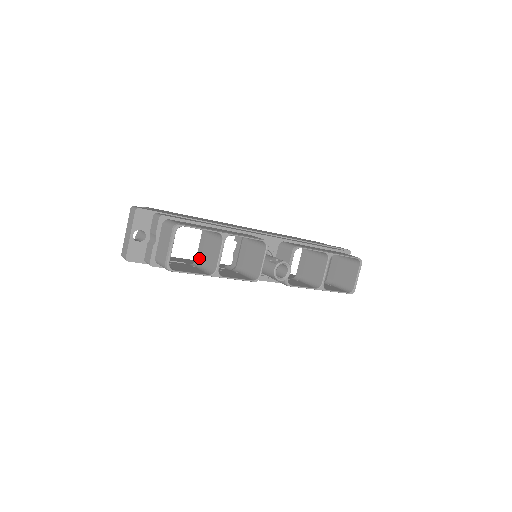
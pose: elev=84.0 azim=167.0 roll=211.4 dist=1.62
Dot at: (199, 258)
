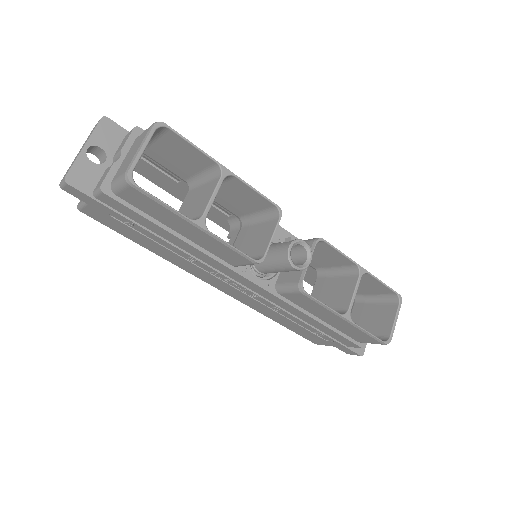
Dot at: occluded
